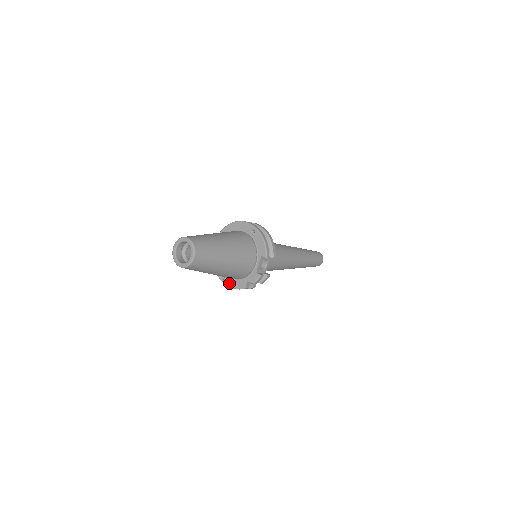
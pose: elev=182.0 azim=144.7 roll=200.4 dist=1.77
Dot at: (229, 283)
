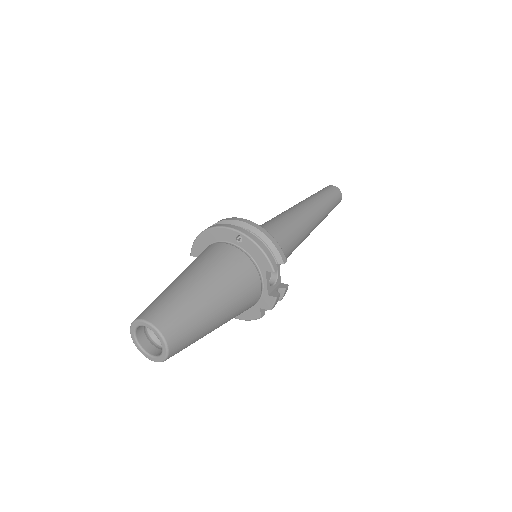
Dot at: occluded
